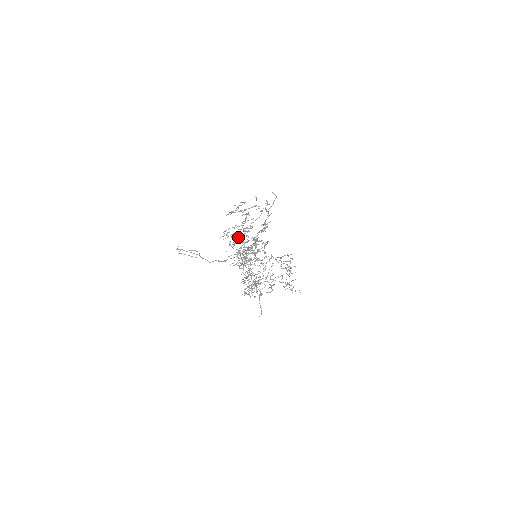
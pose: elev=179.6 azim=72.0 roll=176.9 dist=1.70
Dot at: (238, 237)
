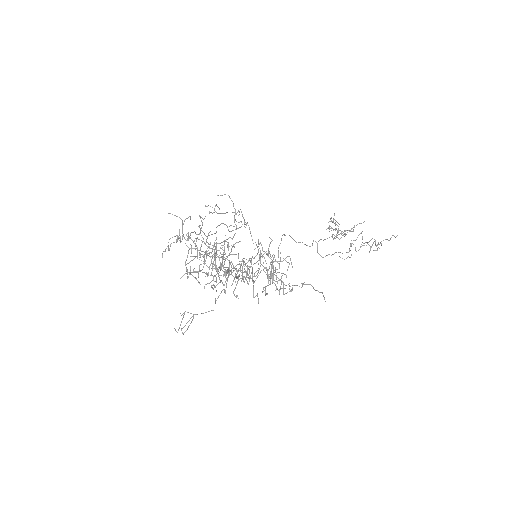
Dot at: occluded
